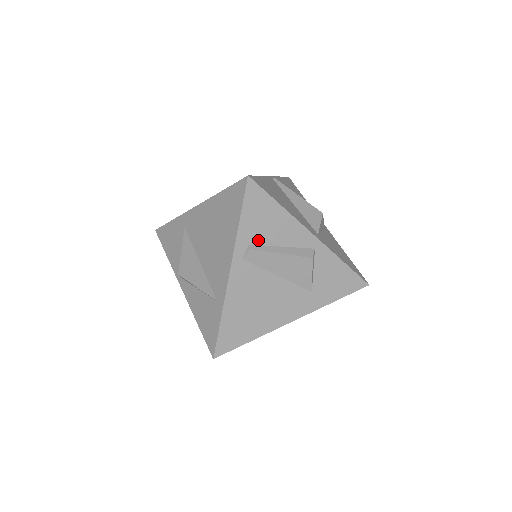
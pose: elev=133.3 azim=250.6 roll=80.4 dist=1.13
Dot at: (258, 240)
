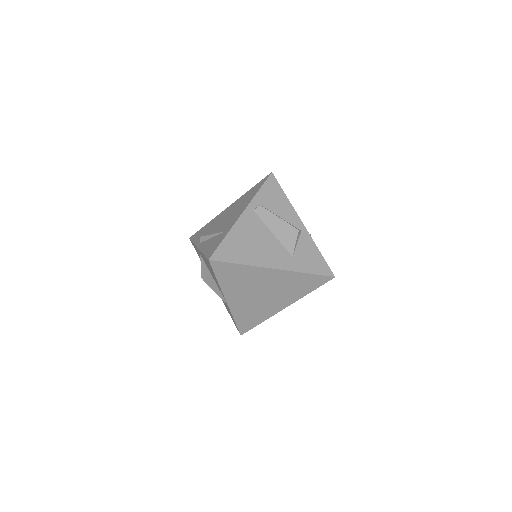
Dot at: (267, 206)
